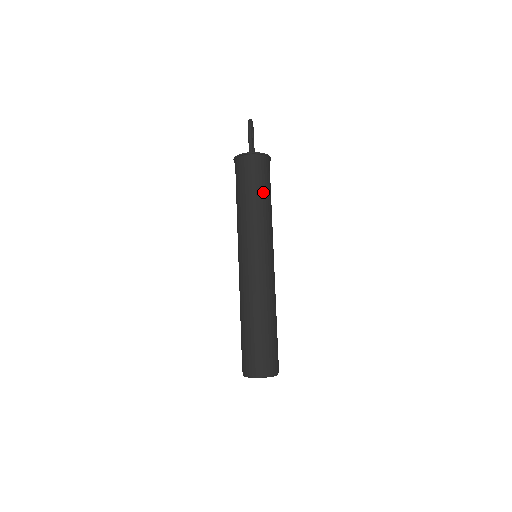
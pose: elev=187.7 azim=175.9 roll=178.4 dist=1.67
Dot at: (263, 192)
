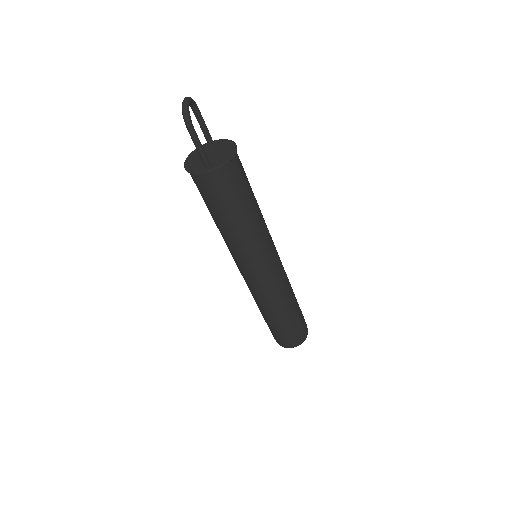
Dot at: (243, 209)
